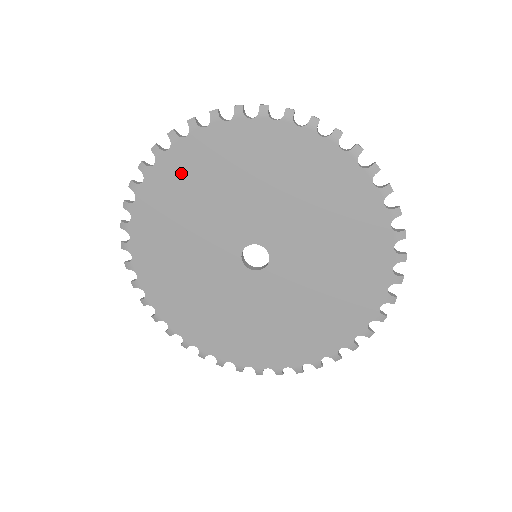
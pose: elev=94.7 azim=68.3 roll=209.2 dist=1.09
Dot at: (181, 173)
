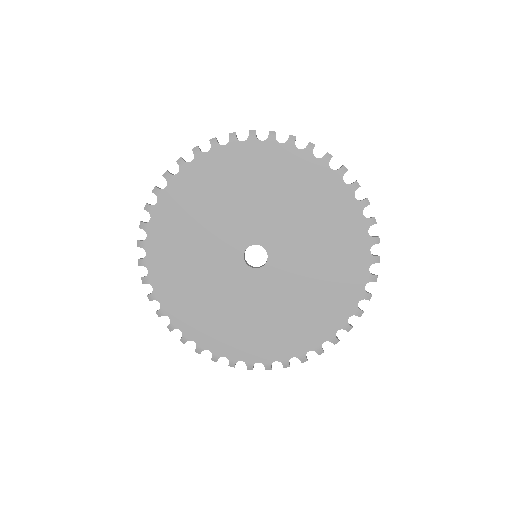
Dot at: (271, 164)
